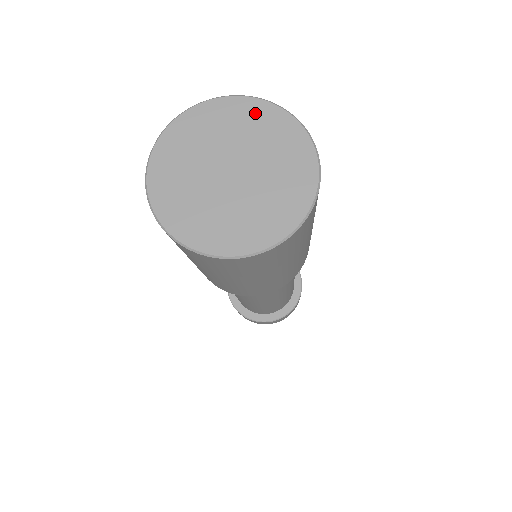
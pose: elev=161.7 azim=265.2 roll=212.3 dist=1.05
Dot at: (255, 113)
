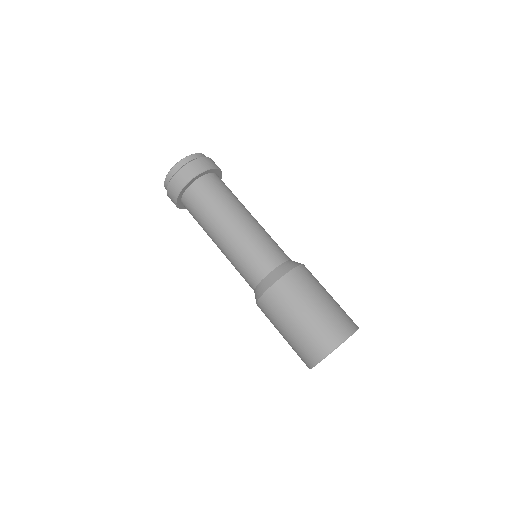
Dot at: occluded
